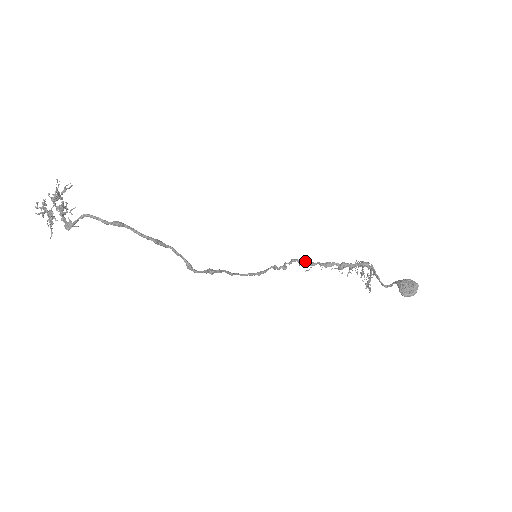
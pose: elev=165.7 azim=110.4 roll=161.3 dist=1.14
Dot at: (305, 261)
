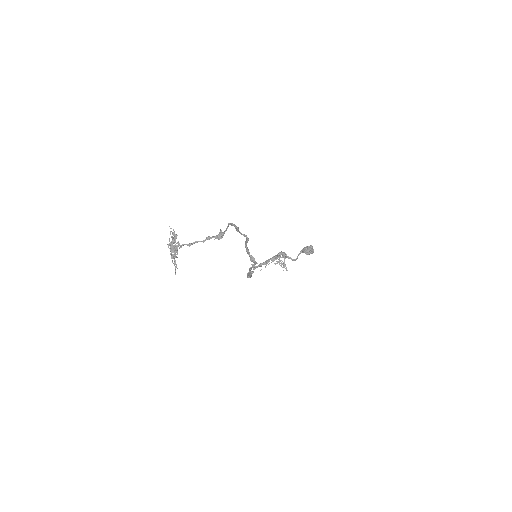
Dot at: (256, 266)
